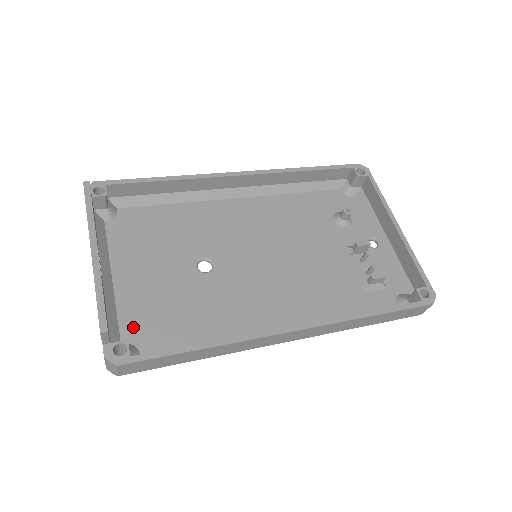
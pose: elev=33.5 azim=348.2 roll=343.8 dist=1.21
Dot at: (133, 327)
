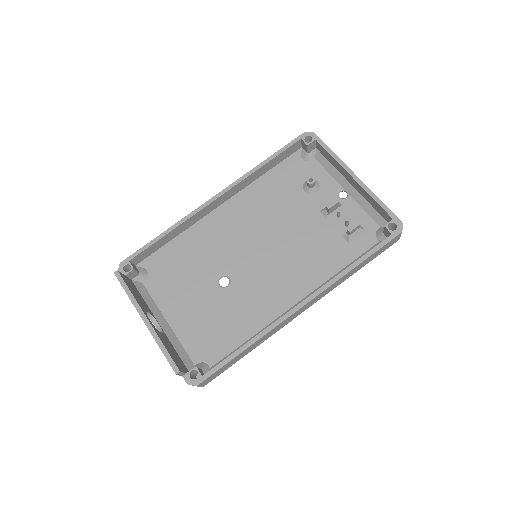
Dot at: (197, 350)
